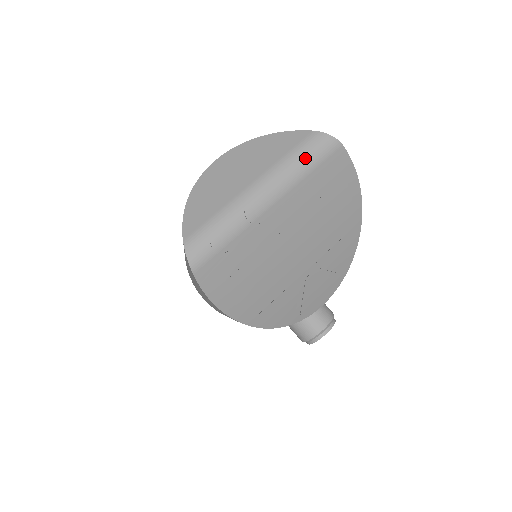
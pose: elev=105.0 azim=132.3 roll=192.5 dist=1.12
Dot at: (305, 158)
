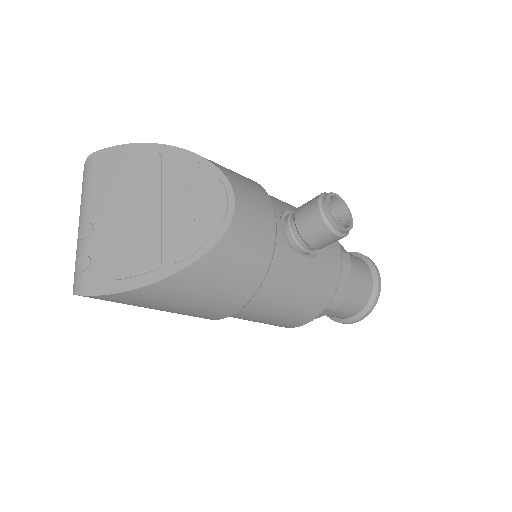
Dot at: (84, 183)
